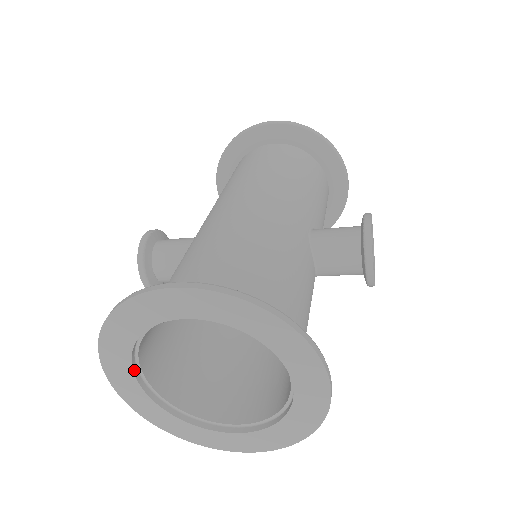
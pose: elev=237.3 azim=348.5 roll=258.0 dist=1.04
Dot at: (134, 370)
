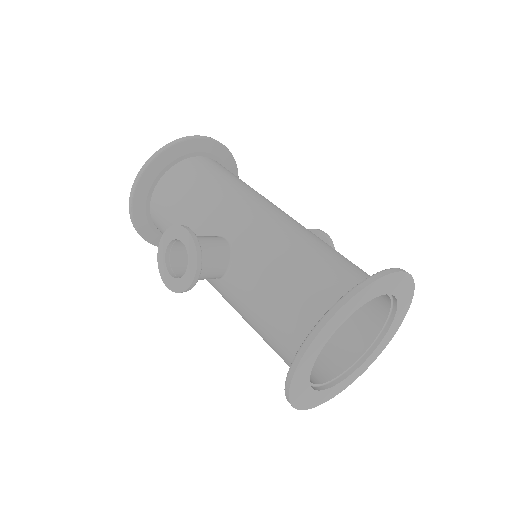
Dot at: (322, 347)
